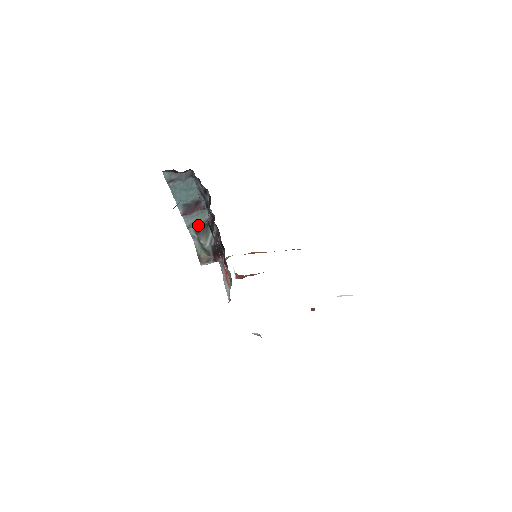
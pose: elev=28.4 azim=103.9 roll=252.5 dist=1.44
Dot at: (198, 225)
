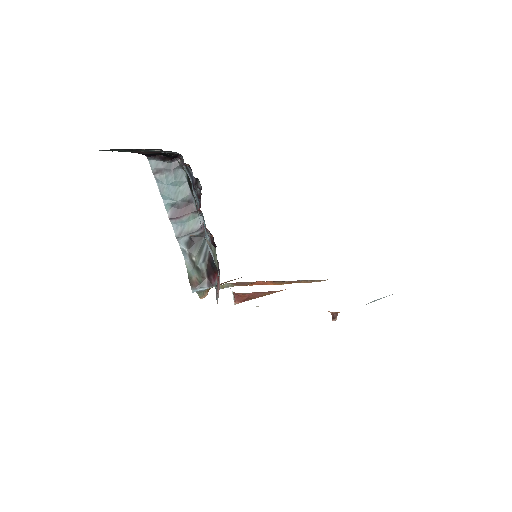
Dot at: (190, 236)
